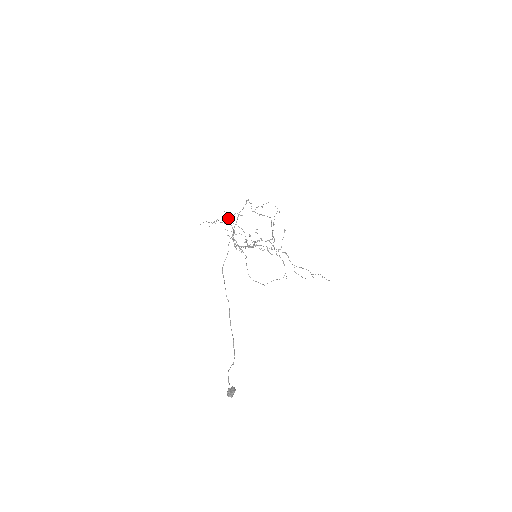
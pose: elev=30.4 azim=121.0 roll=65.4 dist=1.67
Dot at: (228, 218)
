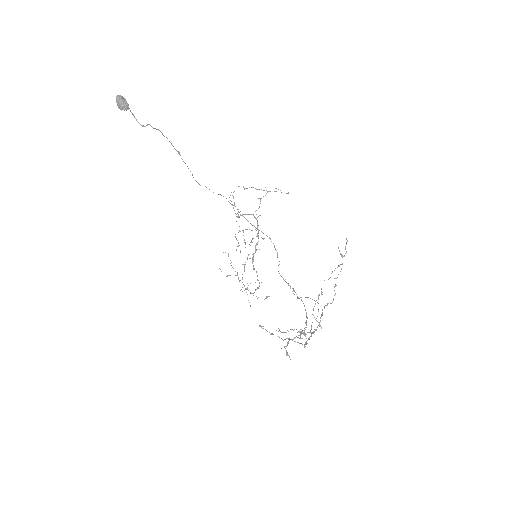
Dot at: occluded
